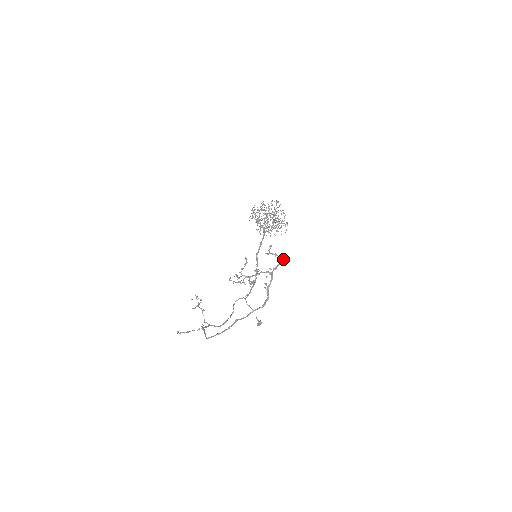
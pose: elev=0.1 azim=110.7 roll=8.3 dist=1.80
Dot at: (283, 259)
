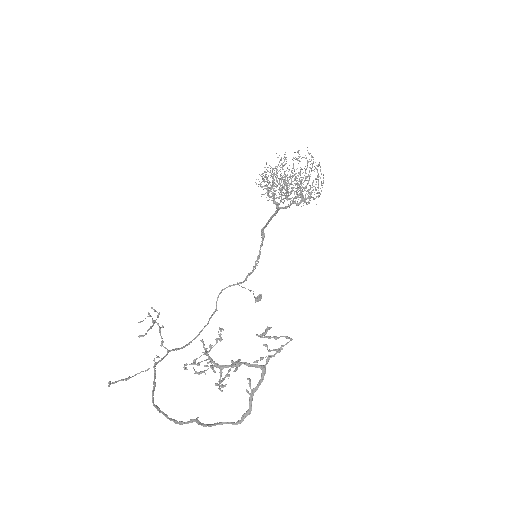
Dot at: (290, 339)
